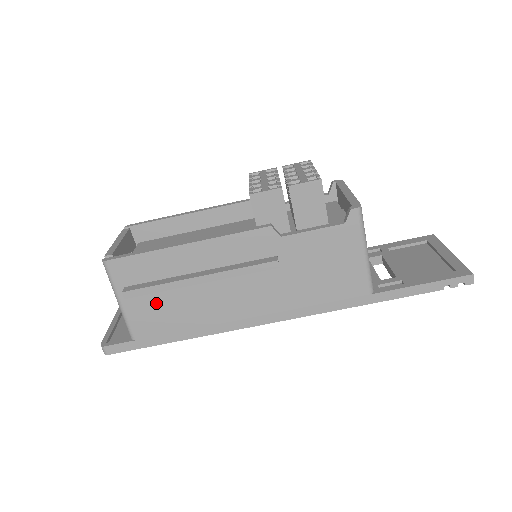
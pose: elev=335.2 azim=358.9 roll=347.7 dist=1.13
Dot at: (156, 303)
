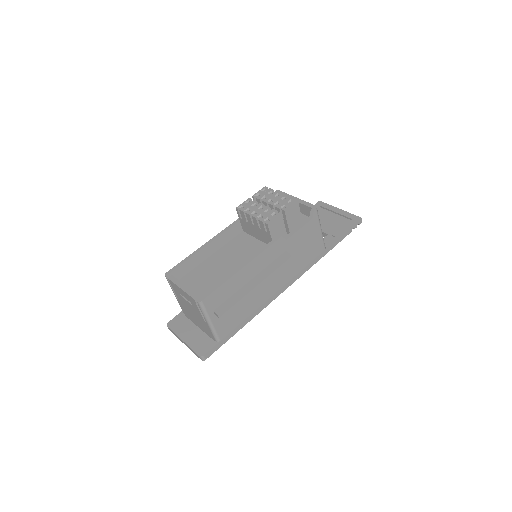
Dot at: (230, 311)
